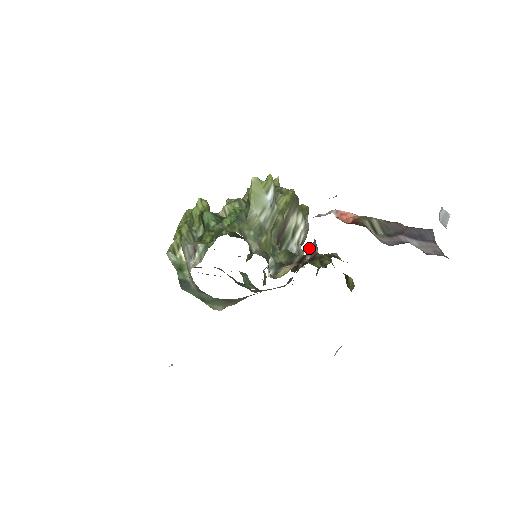
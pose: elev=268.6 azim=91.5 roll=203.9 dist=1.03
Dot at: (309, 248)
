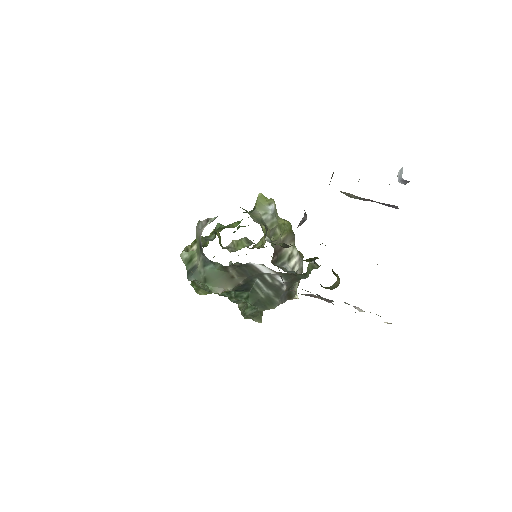
Dot at: (300, 222)
